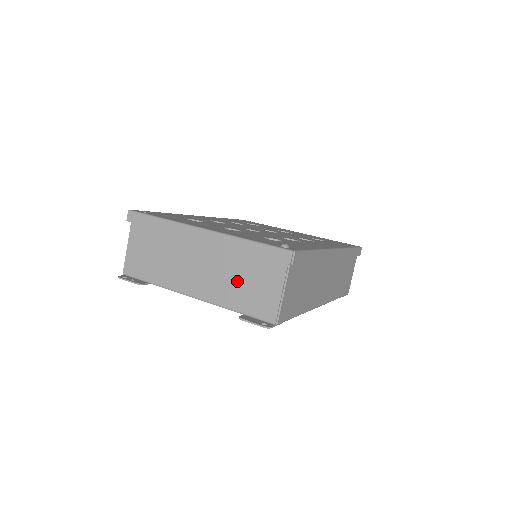
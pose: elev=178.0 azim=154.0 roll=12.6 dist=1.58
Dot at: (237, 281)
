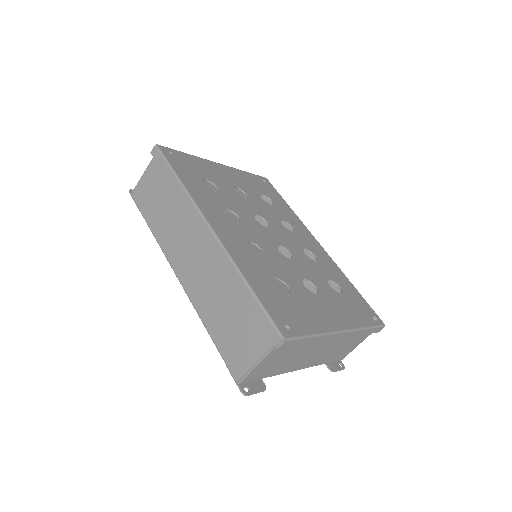
Dot at: (338, 350)
